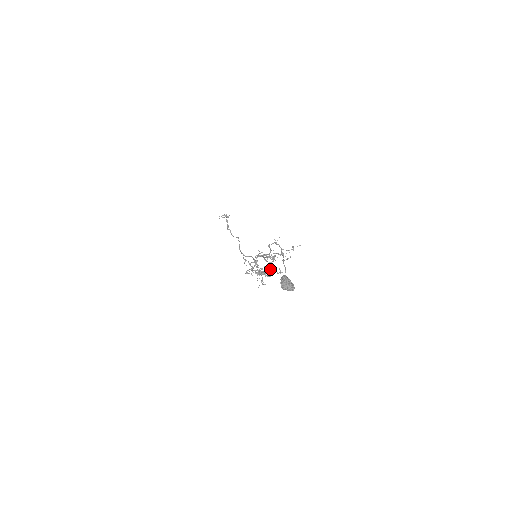
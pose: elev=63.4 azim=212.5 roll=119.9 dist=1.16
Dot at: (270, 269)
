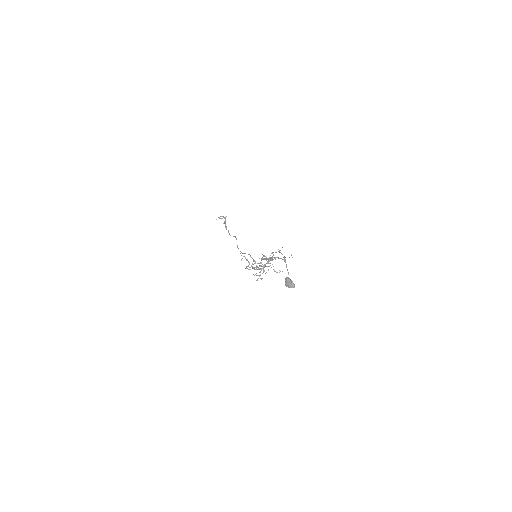
Dot at: (267, 266)
